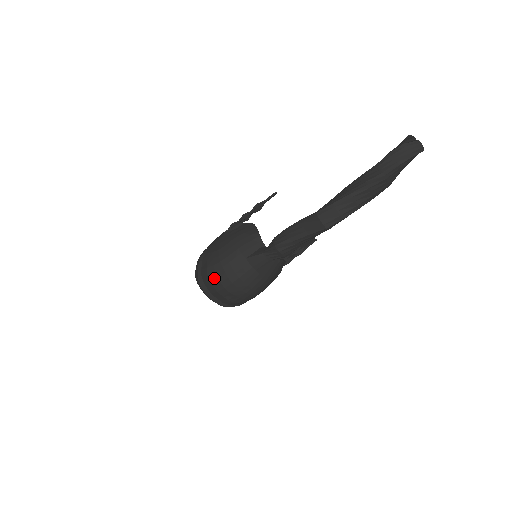
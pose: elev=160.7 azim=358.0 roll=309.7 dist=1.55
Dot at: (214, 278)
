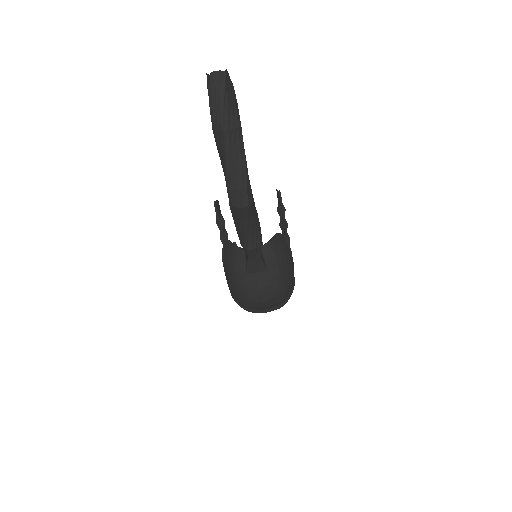
Dot at: (250, 304)
